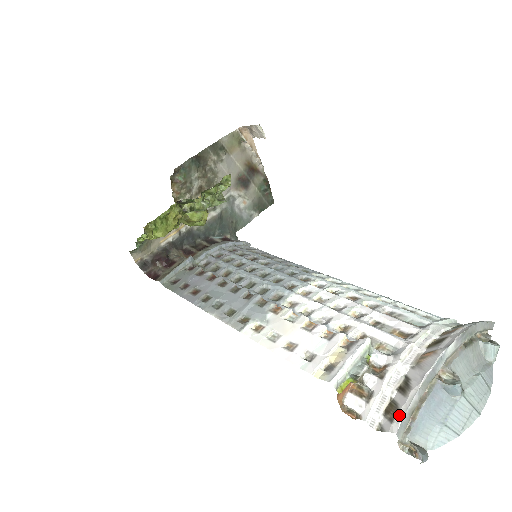
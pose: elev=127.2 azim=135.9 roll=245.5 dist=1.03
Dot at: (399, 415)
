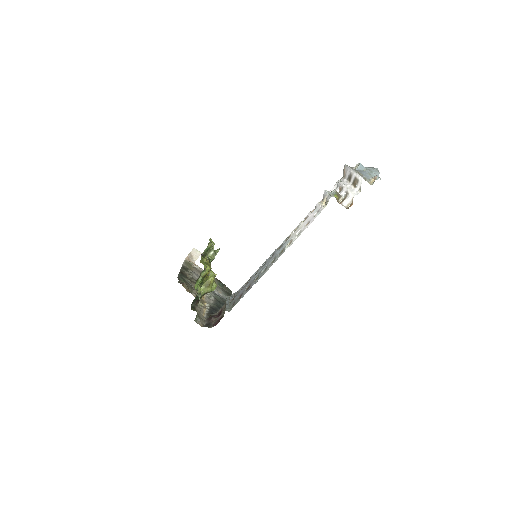
Dot at: (357, 176)
